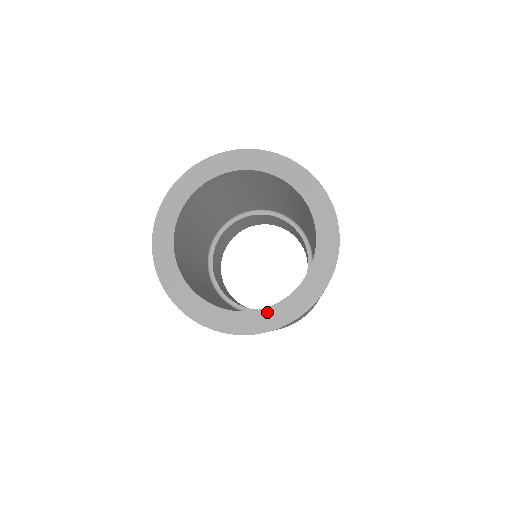
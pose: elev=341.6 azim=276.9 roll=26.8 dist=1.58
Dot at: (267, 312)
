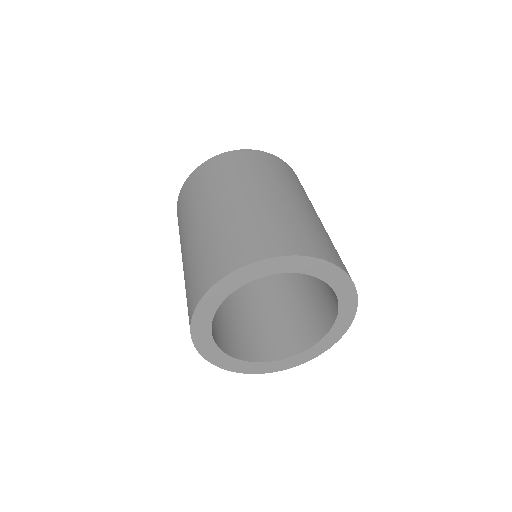
Dot at: (297, 357)
